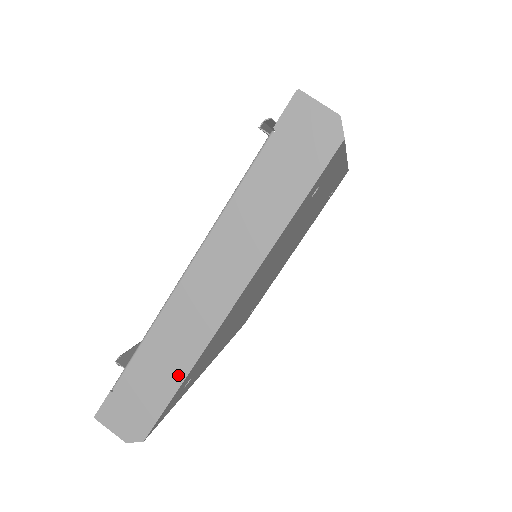
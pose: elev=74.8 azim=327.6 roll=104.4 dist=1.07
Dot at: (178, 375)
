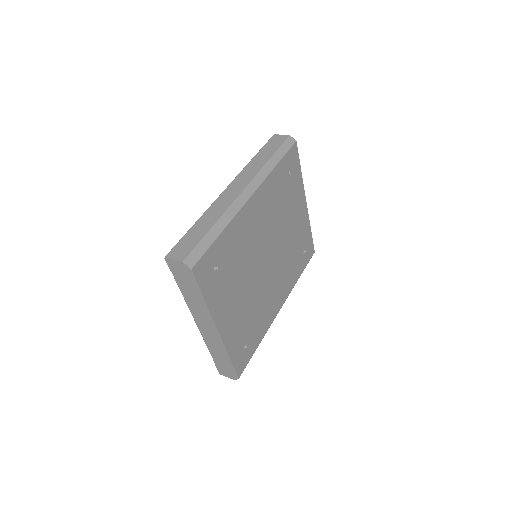
Dot at: (226, 357)
